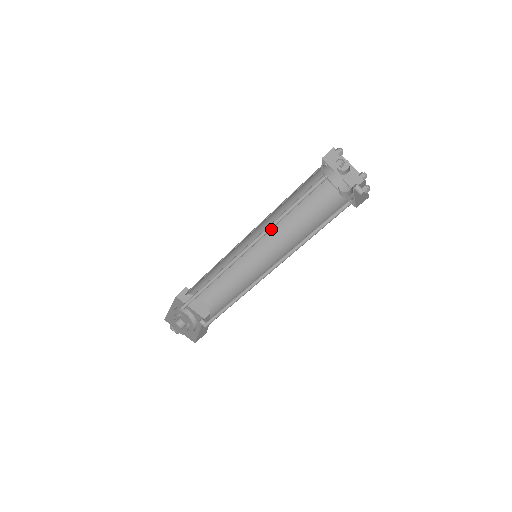
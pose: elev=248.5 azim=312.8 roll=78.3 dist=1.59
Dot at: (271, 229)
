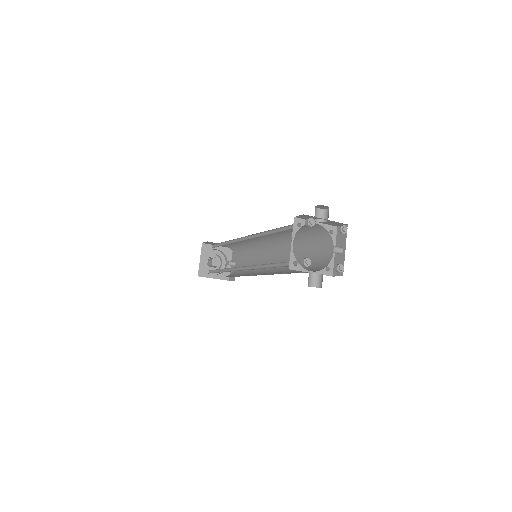
Dot at: occluded
